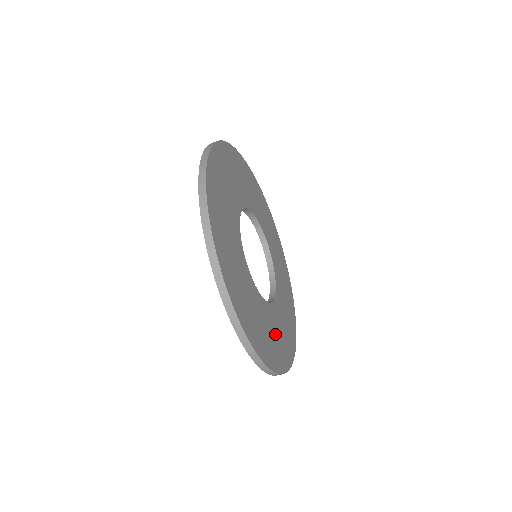
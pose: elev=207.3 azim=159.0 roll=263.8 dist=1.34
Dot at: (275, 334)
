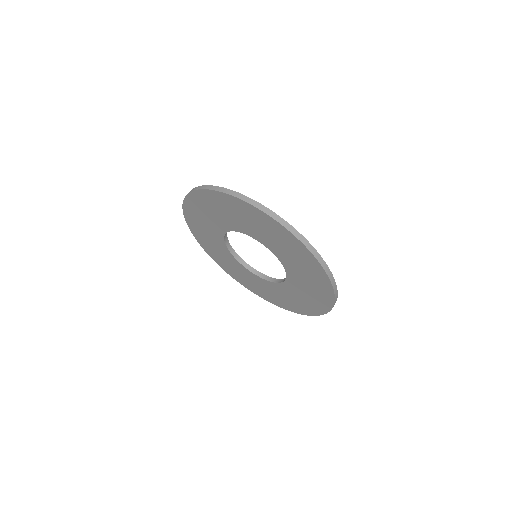
Dot at: occluded
